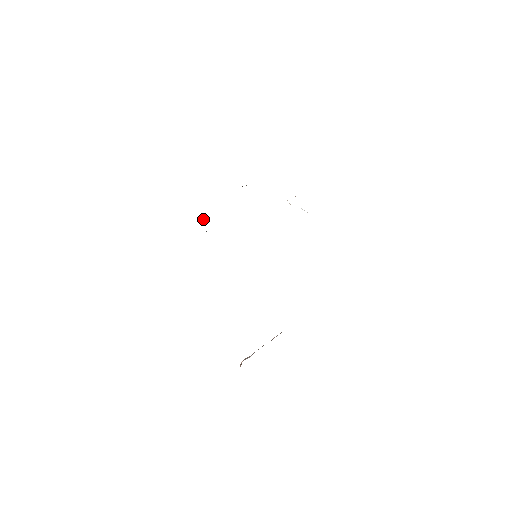
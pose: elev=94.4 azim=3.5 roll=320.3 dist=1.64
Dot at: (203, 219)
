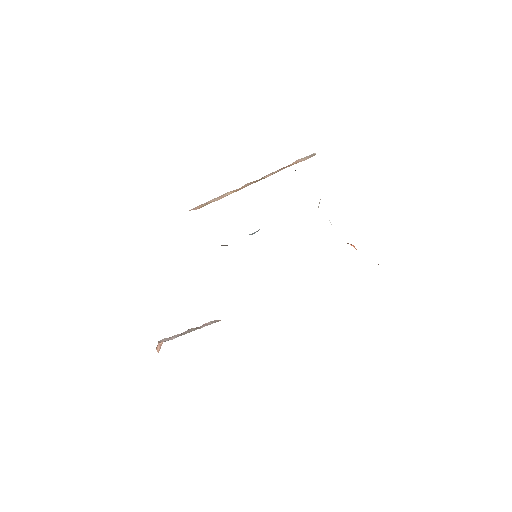
Dot at: (229, 192)
